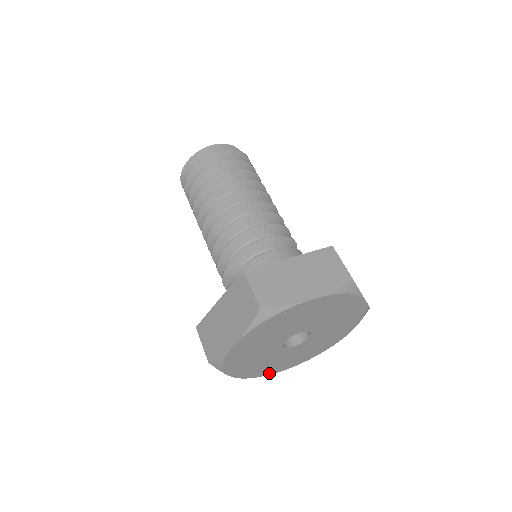
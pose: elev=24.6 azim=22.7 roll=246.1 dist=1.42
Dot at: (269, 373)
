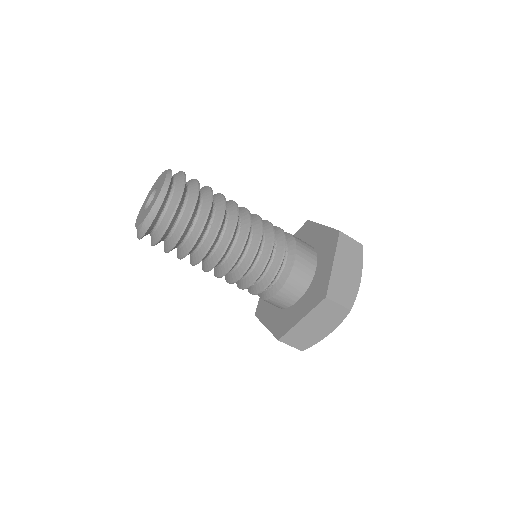
Dot at: occluded
